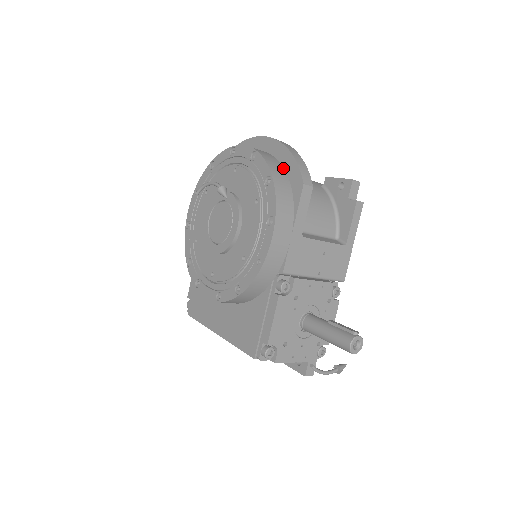
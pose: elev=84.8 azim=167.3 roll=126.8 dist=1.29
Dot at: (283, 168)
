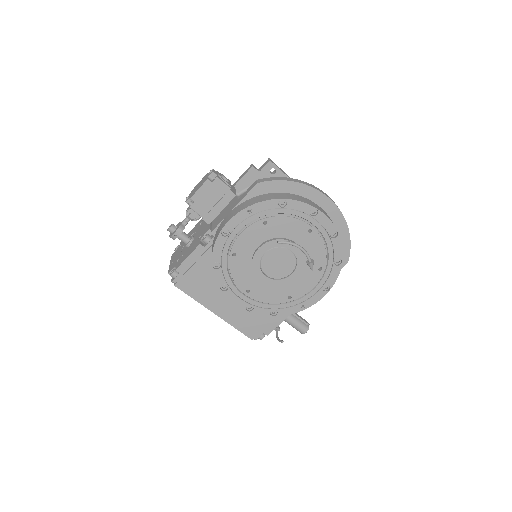
Dot at: occluded
